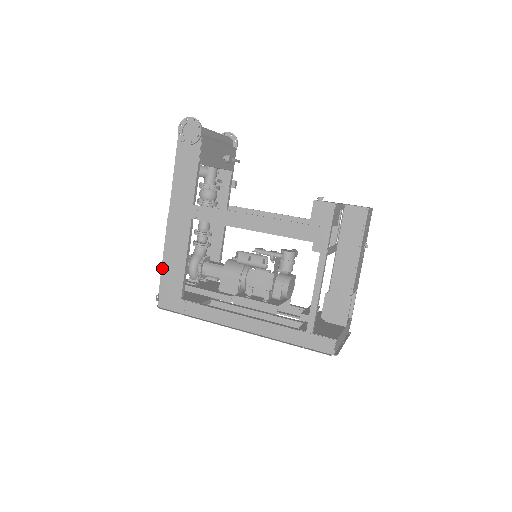
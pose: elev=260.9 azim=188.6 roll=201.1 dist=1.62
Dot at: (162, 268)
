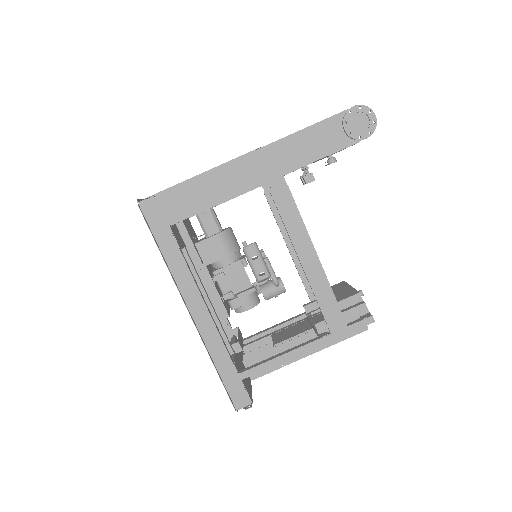
Dot at: (187, 181)
